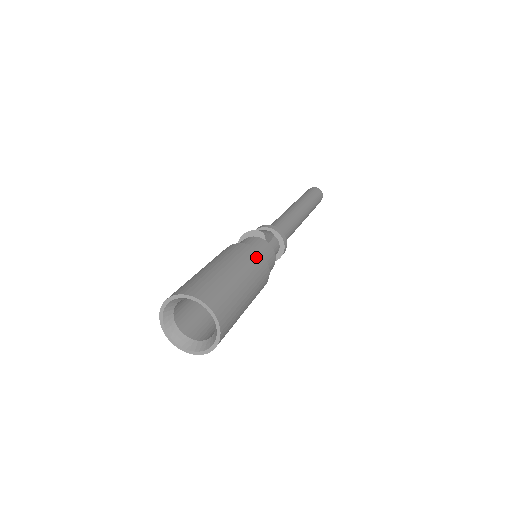
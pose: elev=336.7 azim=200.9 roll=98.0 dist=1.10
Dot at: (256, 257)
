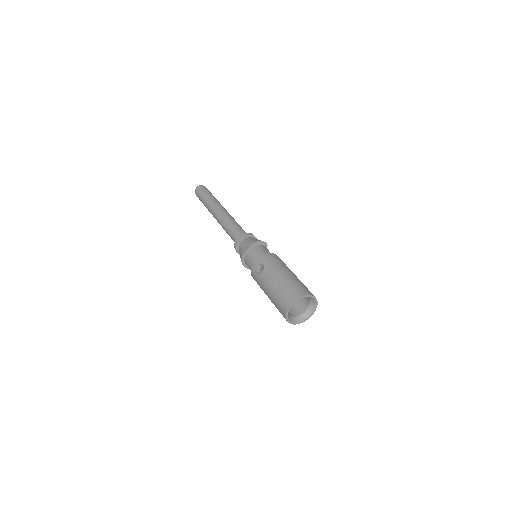
Dot at: occluded
